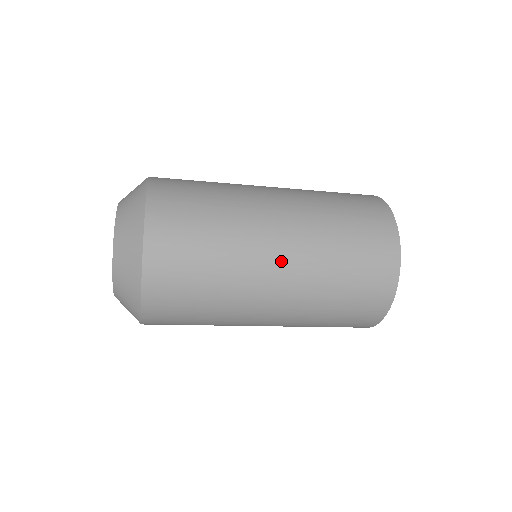
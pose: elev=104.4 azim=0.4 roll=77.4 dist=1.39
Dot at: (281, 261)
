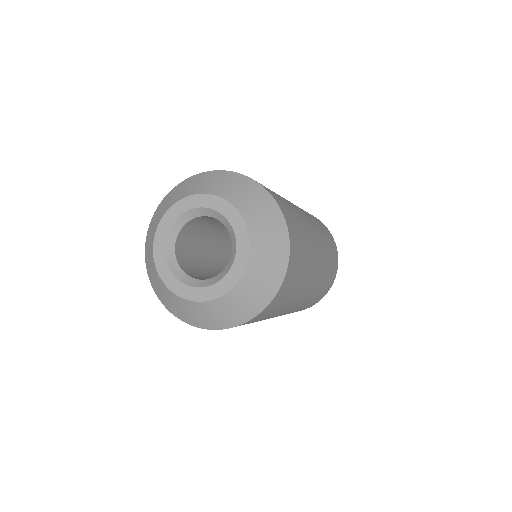
Dot at: occluded
